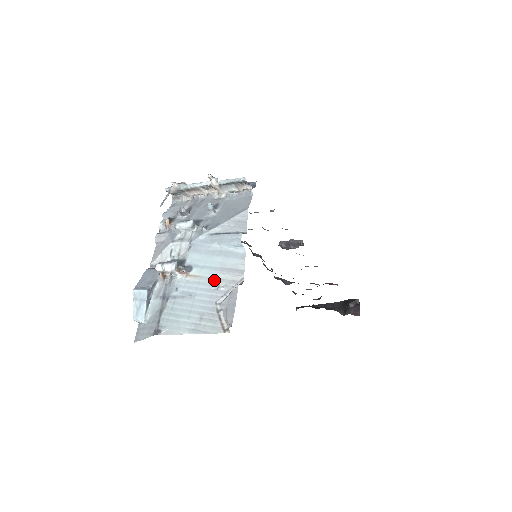
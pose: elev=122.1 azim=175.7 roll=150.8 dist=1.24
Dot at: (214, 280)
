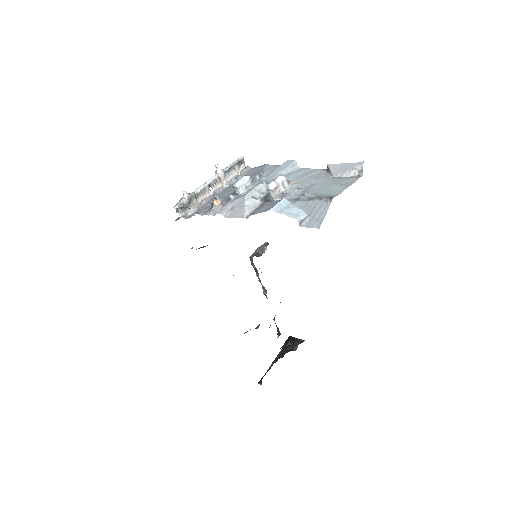
Dot at: (310, 177)
